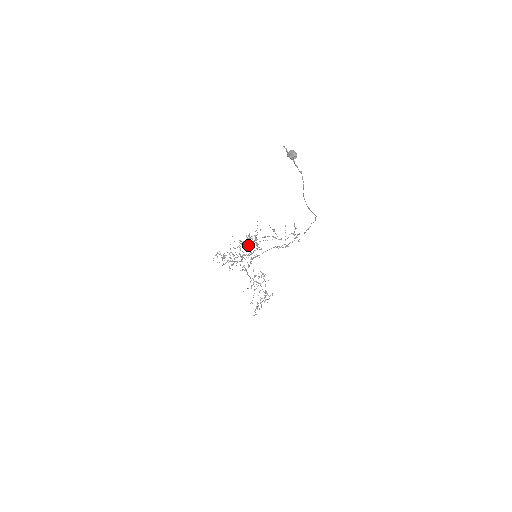
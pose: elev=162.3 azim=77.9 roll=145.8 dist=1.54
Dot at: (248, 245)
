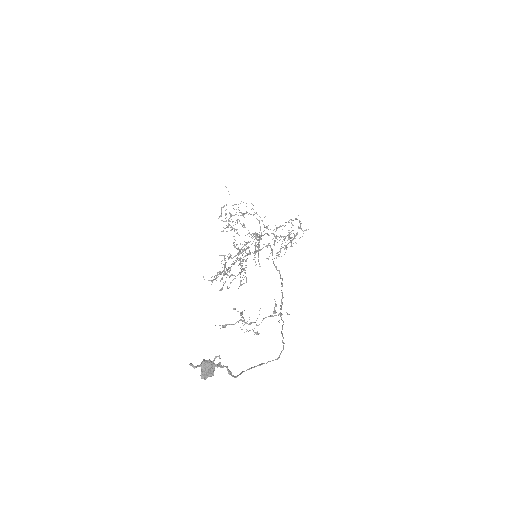
Dot at: (243, 249)
